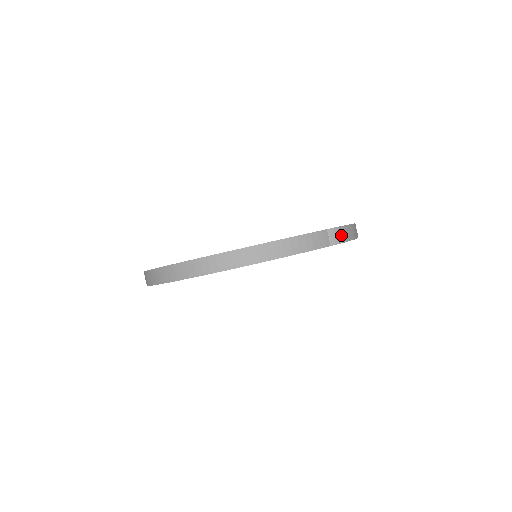
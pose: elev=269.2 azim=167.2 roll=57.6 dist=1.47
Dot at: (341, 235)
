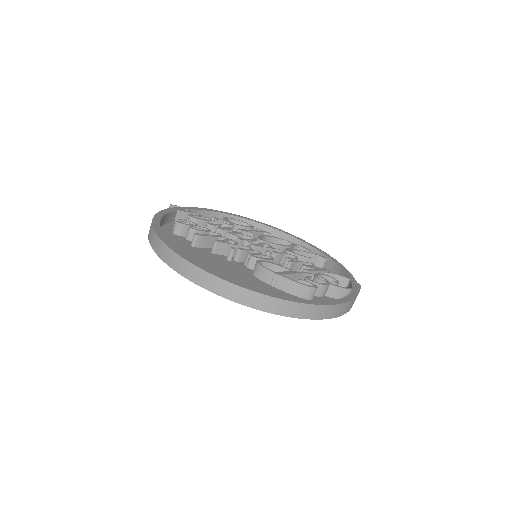
Dot at: occluded
